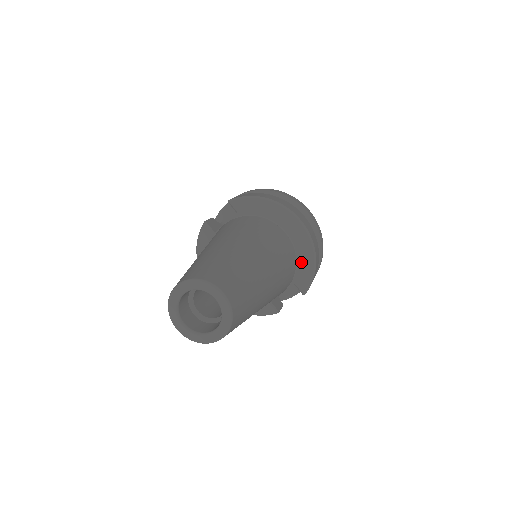
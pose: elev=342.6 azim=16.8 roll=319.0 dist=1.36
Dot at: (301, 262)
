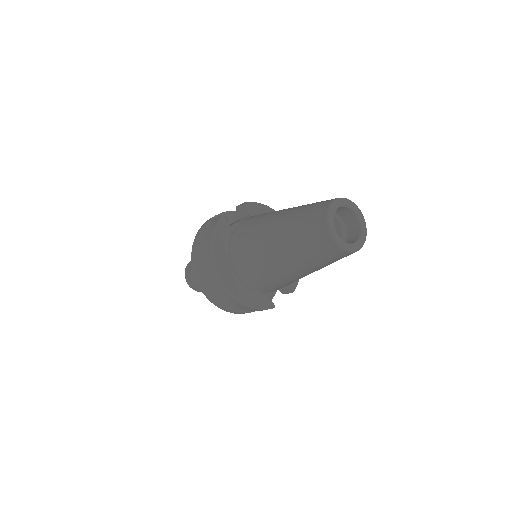
Dot at: occluded
